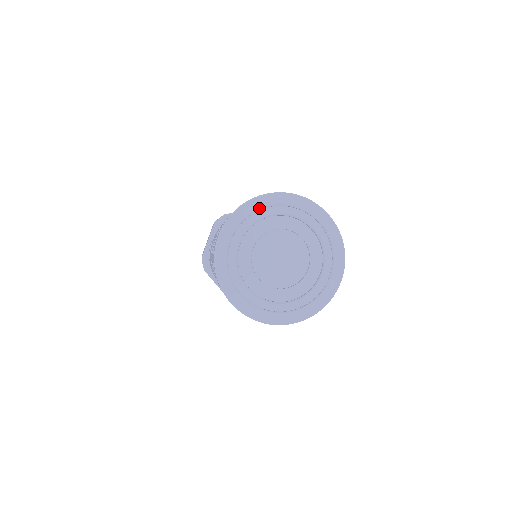
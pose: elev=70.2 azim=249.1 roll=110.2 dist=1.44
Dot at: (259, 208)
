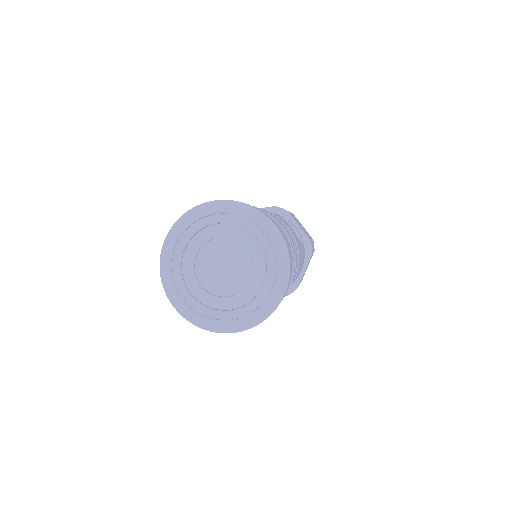
Dot at: (170, 258)
